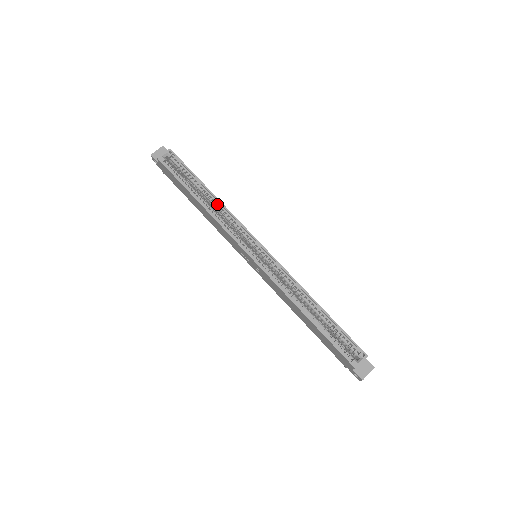
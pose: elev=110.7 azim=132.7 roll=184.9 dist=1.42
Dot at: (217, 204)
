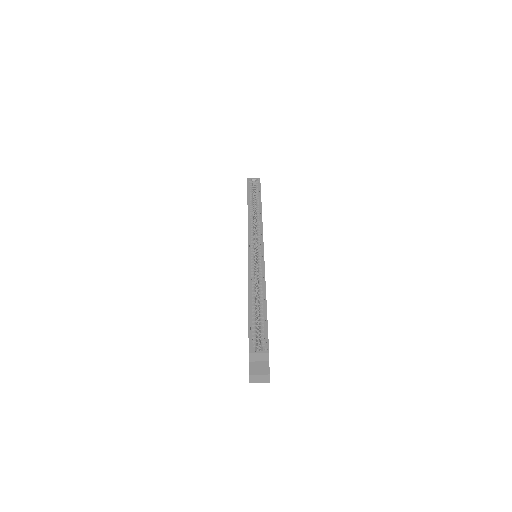
Dot at: (259, 213)
